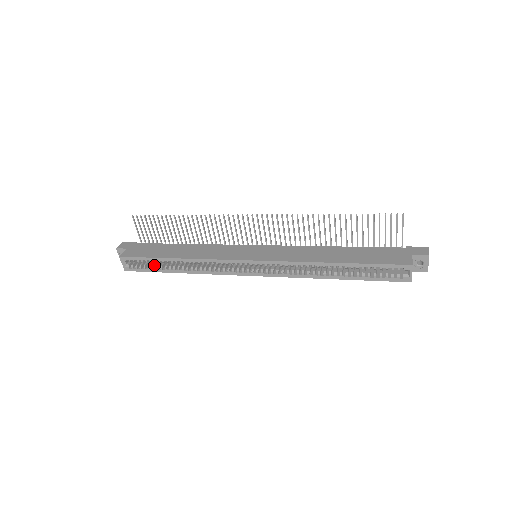
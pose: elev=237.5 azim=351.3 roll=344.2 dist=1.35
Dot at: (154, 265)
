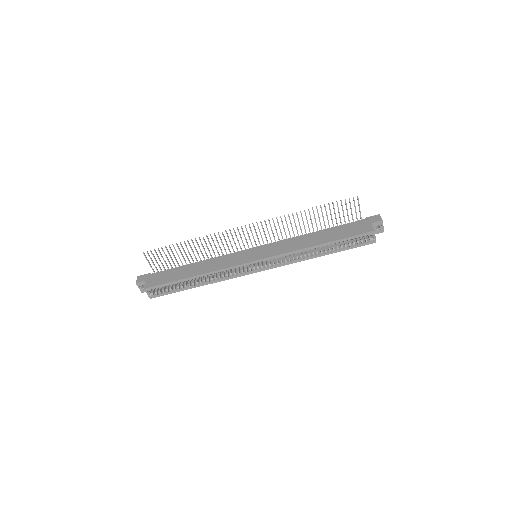
Dot at: (175, 287)
